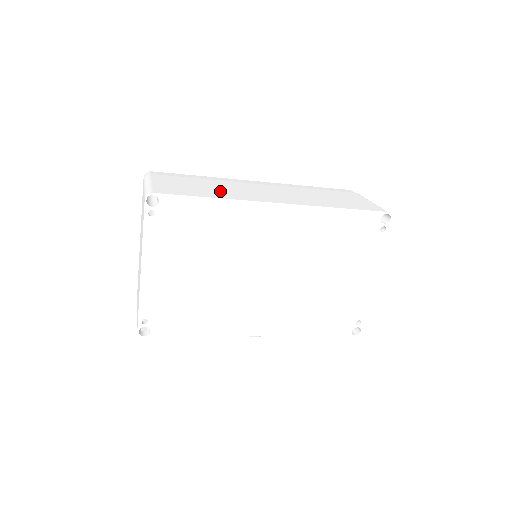
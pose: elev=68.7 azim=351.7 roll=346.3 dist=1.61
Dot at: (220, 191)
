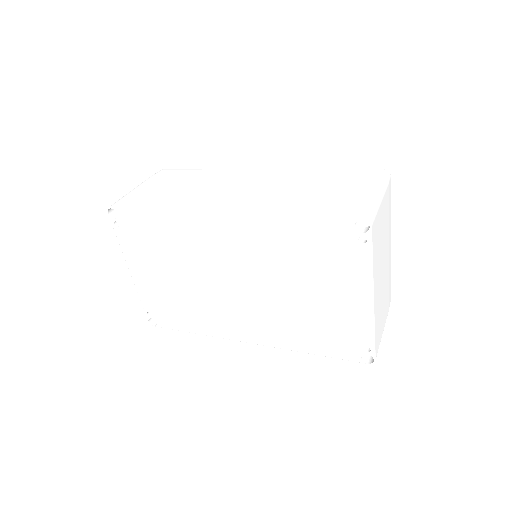
Dot at: (182, 196)
